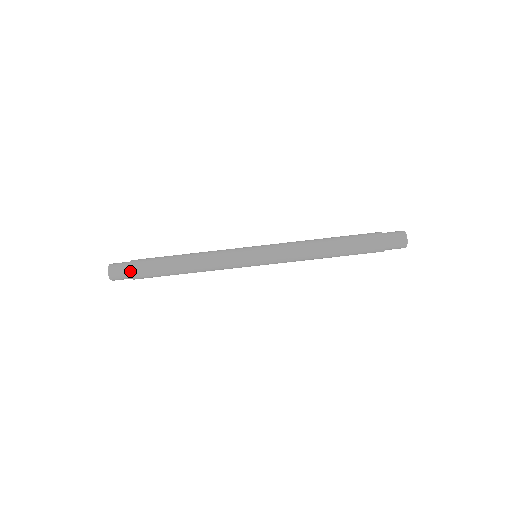
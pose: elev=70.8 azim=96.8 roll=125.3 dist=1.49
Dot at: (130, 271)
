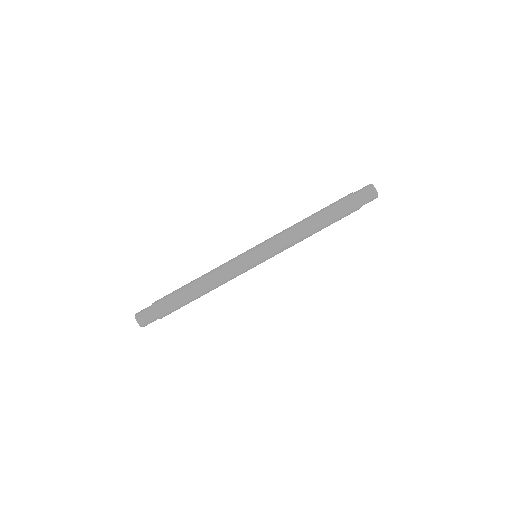
Dot at: (153, 309)
